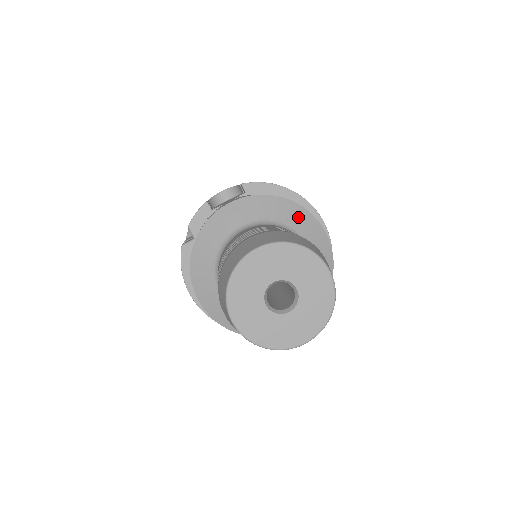
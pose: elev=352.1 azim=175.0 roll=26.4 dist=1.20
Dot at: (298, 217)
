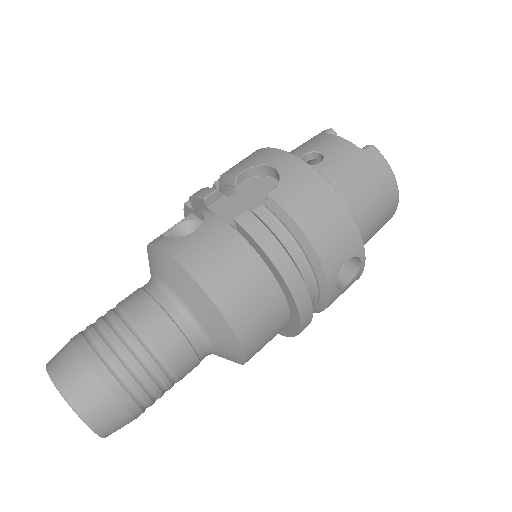
Dot at: (215, 324)
